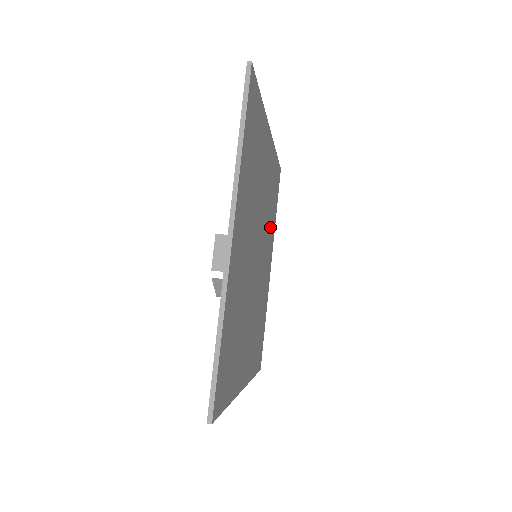
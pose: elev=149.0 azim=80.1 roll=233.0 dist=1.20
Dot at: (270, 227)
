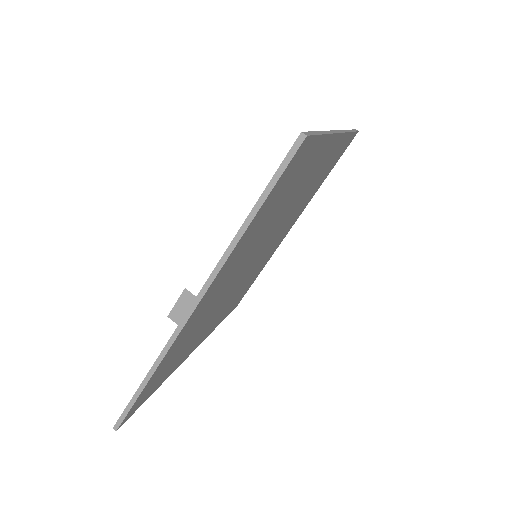
Dot at: (303, 203)
